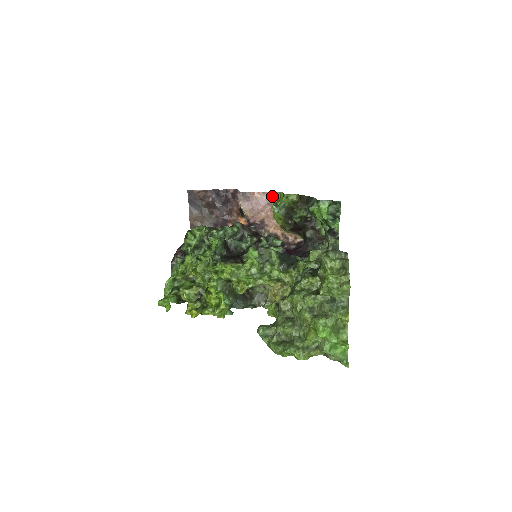
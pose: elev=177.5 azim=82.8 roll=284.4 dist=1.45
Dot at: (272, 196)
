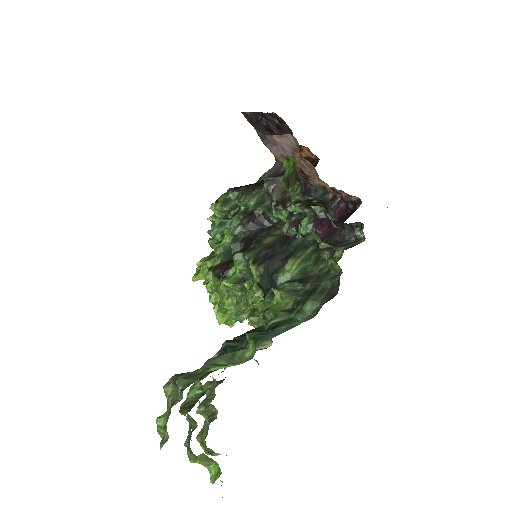
Dot at: (292, 140)
